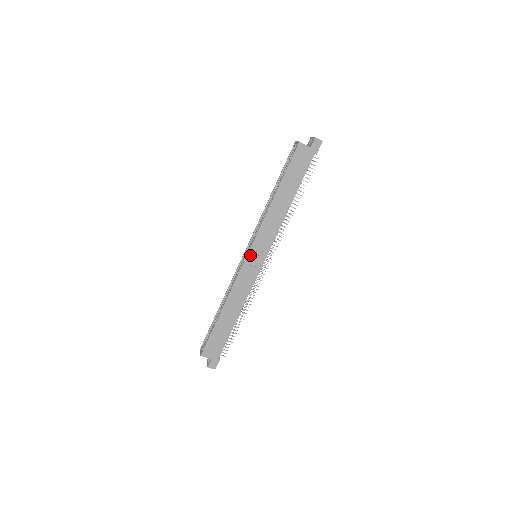
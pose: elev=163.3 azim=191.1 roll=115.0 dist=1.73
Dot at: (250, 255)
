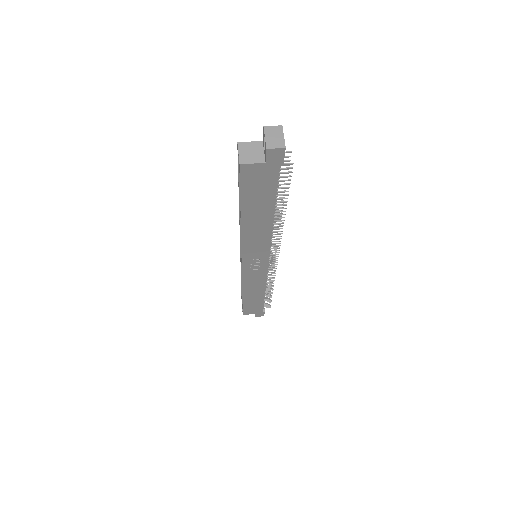
Dot at: (246, 265)
